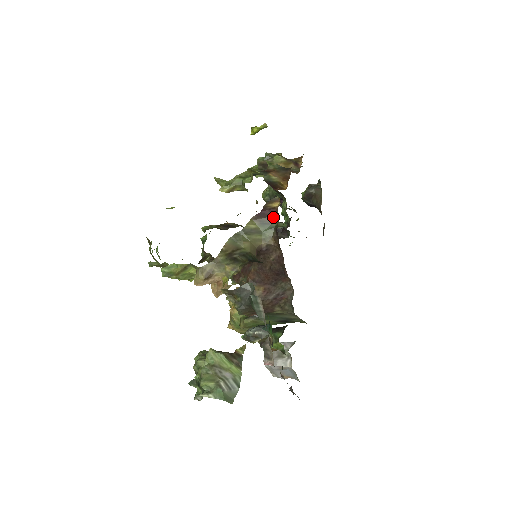
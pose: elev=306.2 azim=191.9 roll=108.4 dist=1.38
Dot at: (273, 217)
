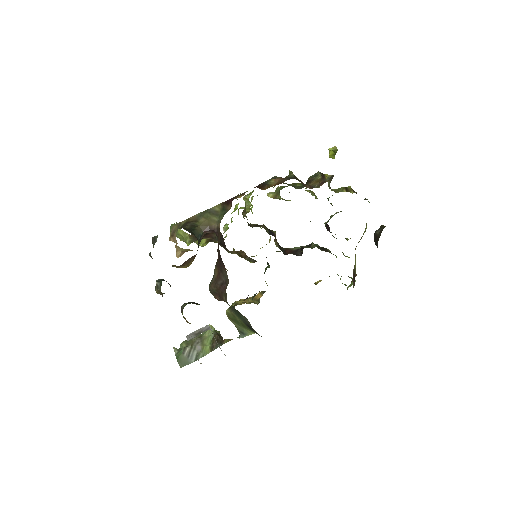
Dot at: (230, 205)
